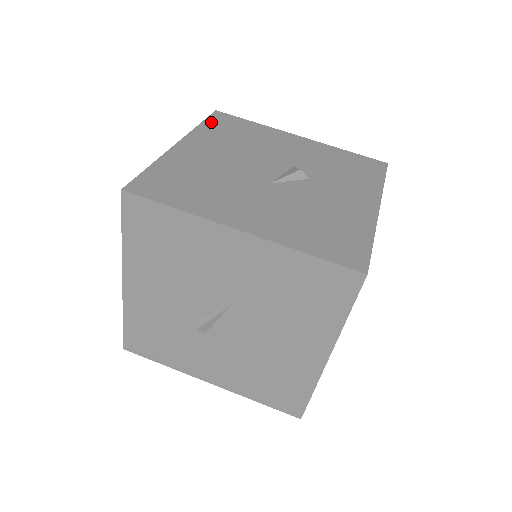
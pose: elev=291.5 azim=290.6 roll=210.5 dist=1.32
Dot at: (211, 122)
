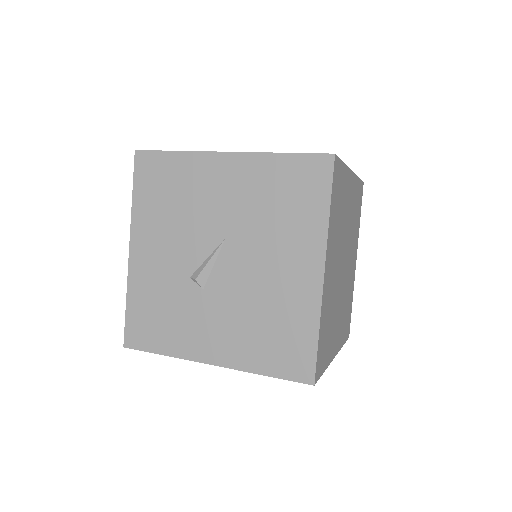
Dot at: occluded
